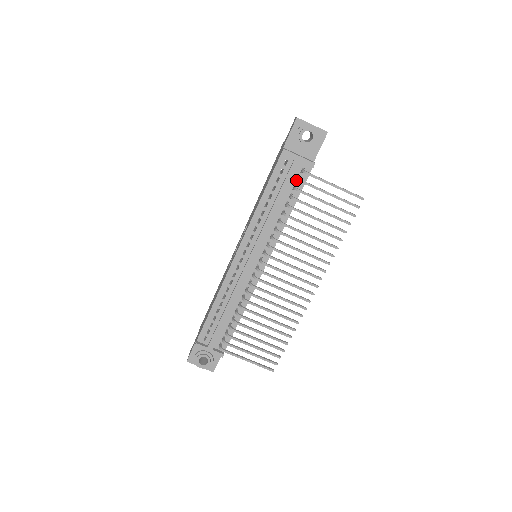
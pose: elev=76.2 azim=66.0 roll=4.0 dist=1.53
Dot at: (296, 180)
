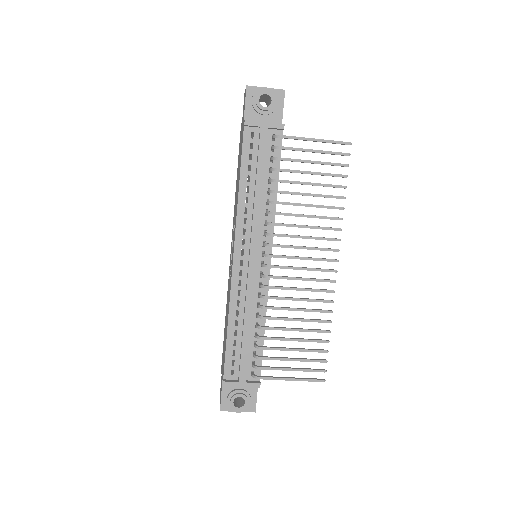
Dot at: (270, 150)
